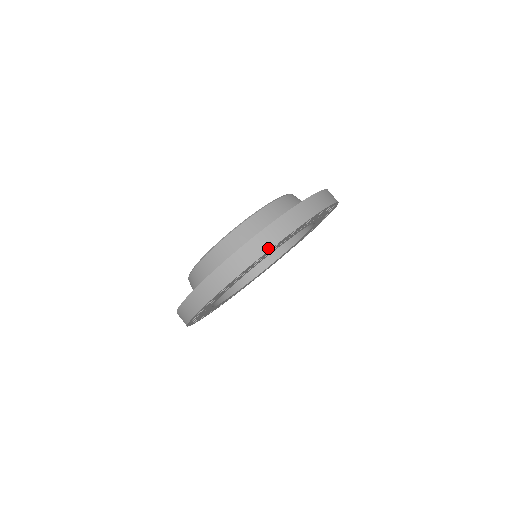
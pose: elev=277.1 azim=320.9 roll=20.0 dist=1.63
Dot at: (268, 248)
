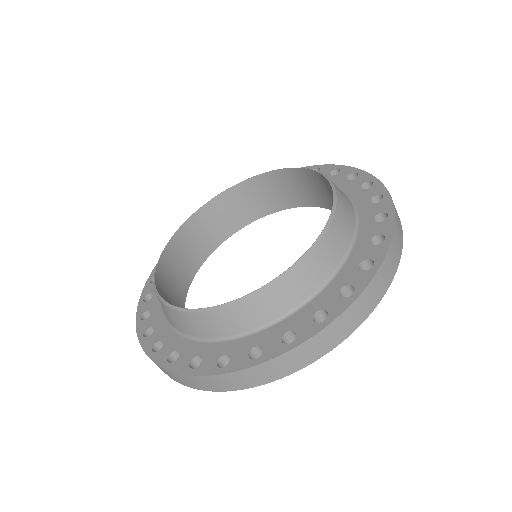
Dot at: (171, 378)
